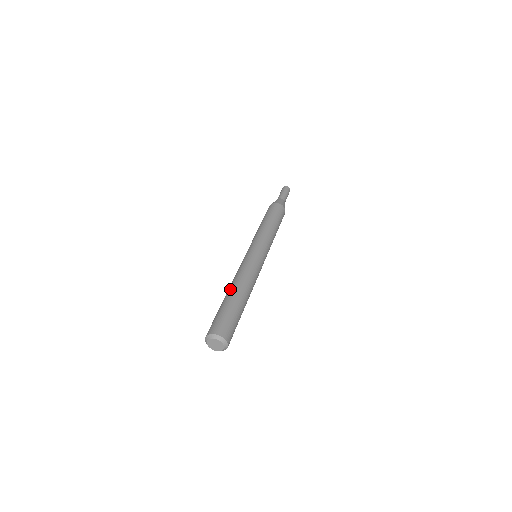
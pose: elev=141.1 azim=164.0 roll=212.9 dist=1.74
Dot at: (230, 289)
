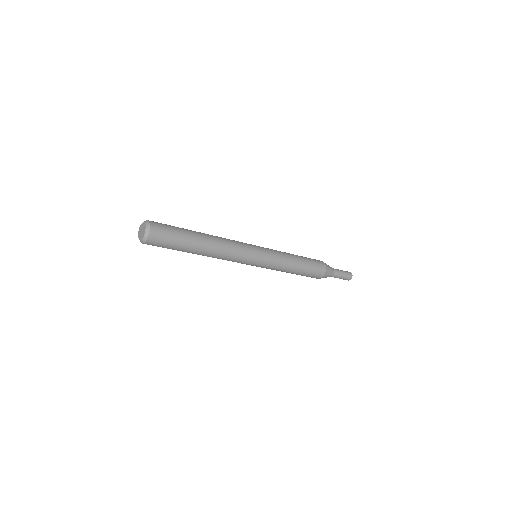
Dot at: occluded
